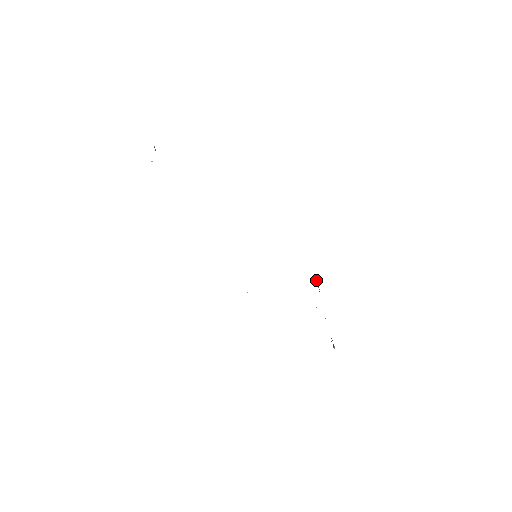
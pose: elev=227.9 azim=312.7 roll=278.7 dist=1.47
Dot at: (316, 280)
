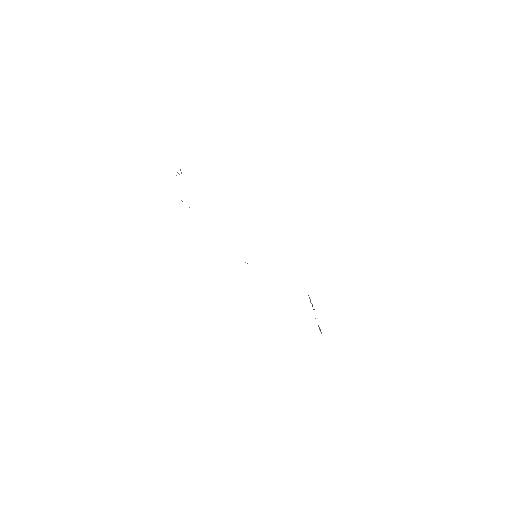
Dot at: (310, 299)
